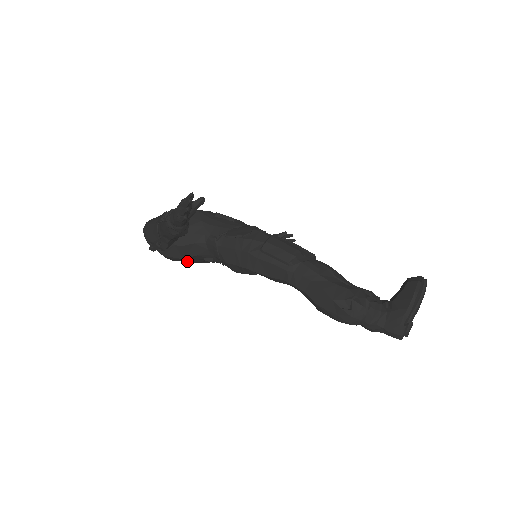
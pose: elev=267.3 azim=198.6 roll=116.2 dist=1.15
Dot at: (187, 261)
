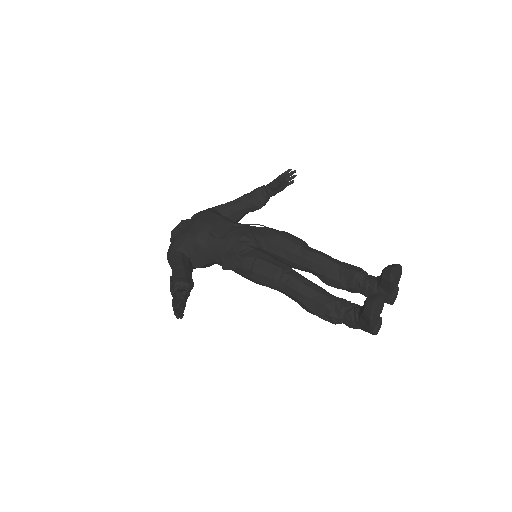
Dot at: occluded
